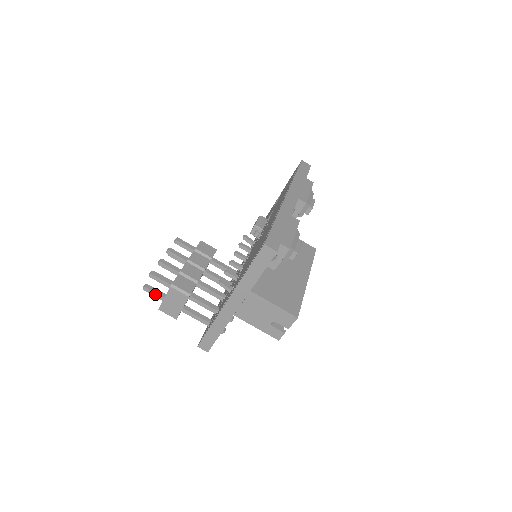
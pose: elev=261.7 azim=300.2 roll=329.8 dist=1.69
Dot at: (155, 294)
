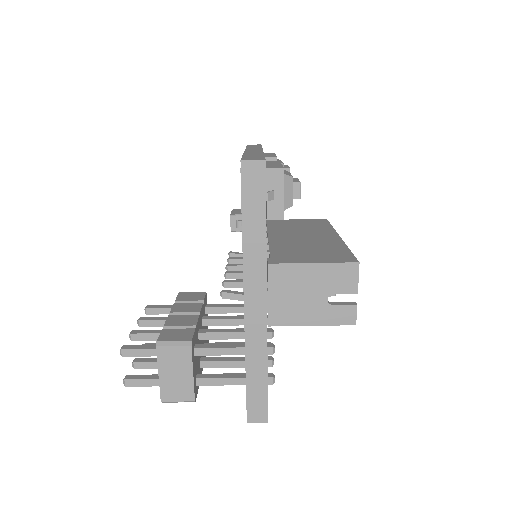
Dot at: (145, 382)
